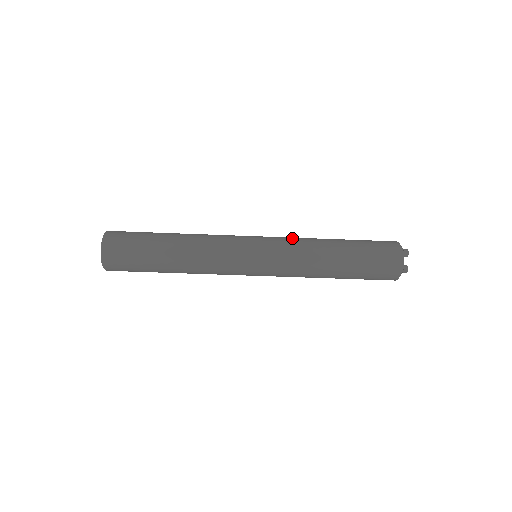
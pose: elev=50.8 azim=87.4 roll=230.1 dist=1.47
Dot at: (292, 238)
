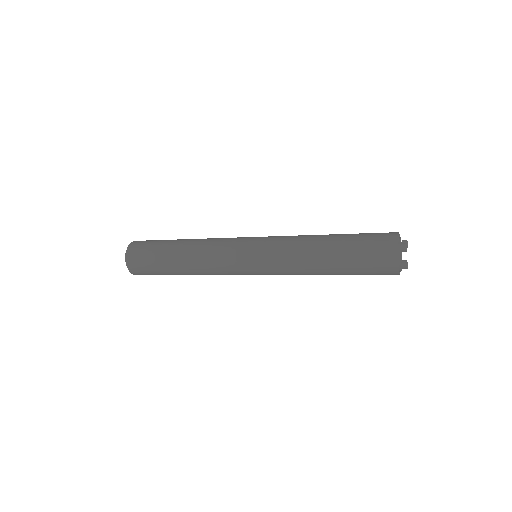
Dot at: (285, 238)
